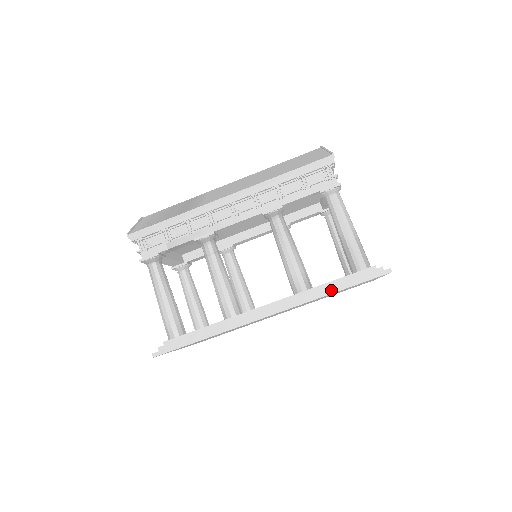
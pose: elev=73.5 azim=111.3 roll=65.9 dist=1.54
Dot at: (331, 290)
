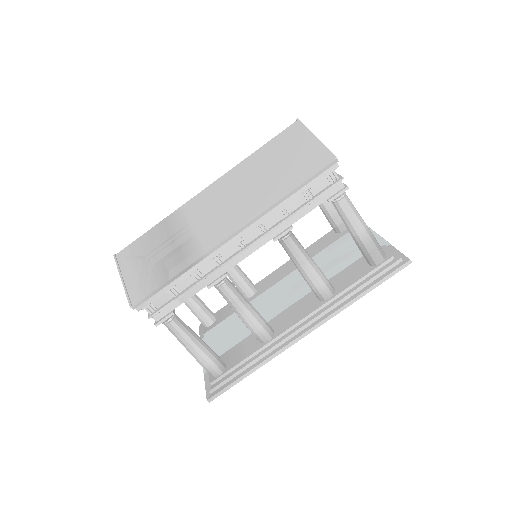
Dot at: (360, 295)
